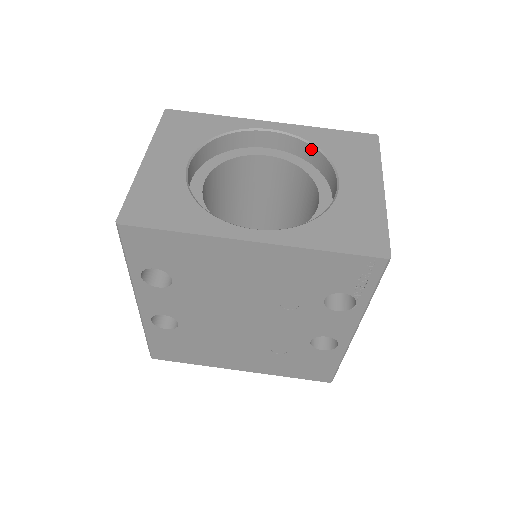
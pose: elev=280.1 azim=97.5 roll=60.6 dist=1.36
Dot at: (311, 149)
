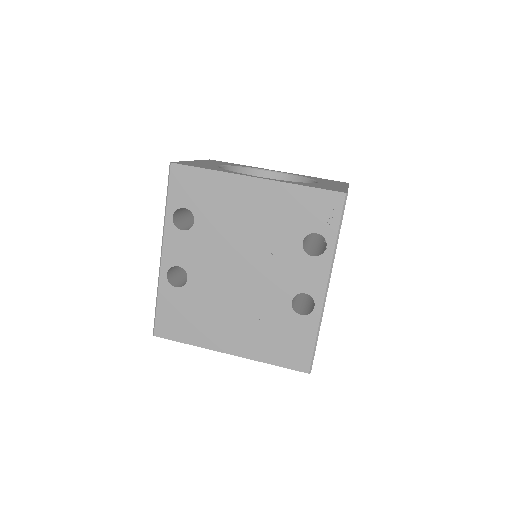
Dot at: (302, 180)
